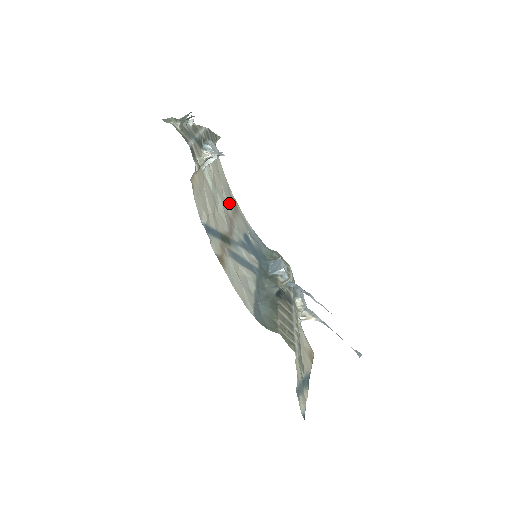
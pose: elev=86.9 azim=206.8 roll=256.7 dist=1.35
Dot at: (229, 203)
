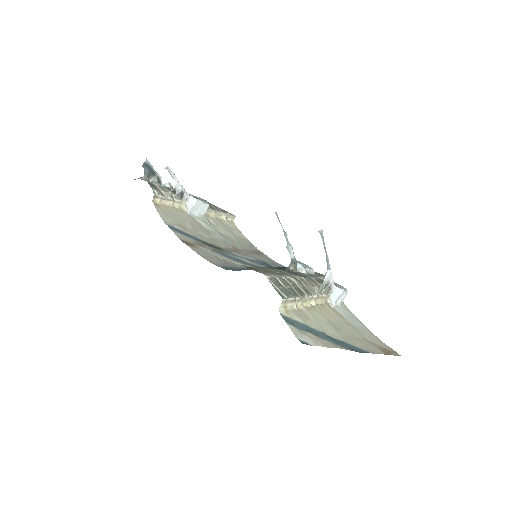
Dot at: (244, 247)
